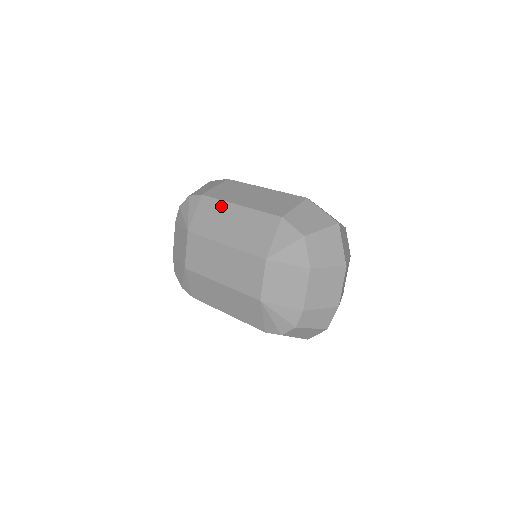
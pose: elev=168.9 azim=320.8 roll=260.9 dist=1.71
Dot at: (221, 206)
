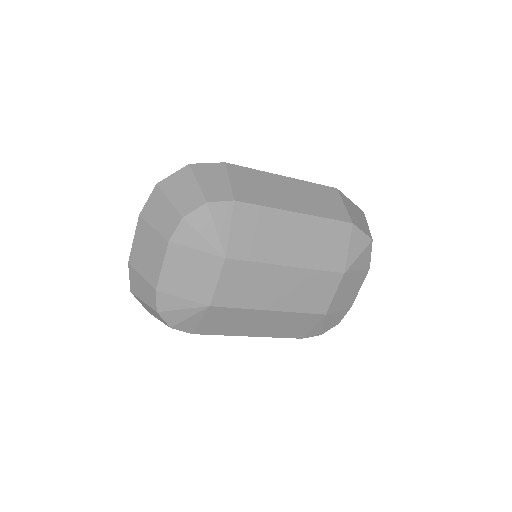
Dot at: (272, 216)
